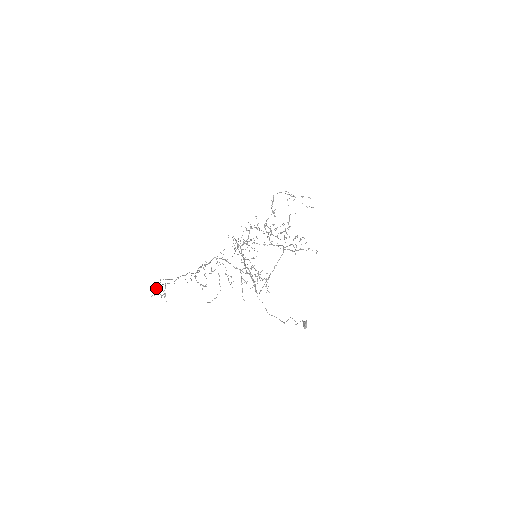
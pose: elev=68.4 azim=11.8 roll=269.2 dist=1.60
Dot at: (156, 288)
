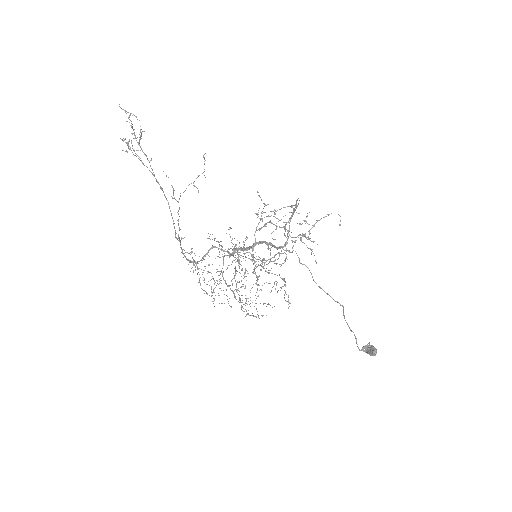
Dot at: (126, 121)
